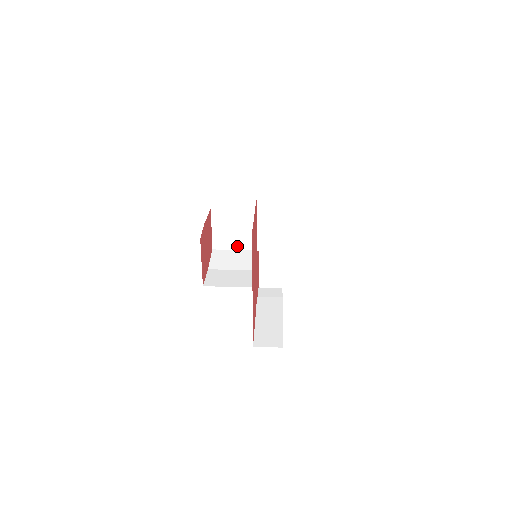
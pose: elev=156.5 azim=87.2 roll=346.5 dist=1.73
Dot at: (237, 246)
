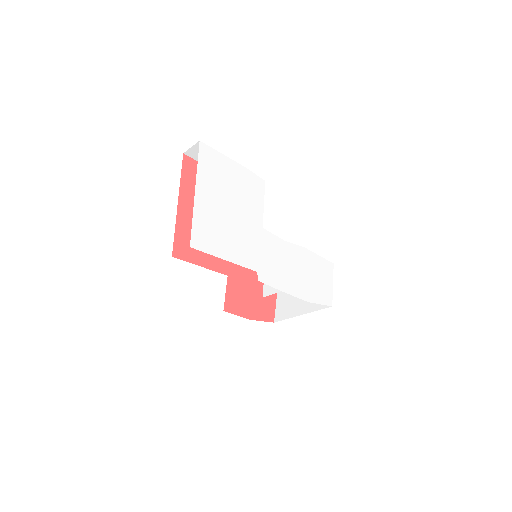
Dot at: (294, 313)
